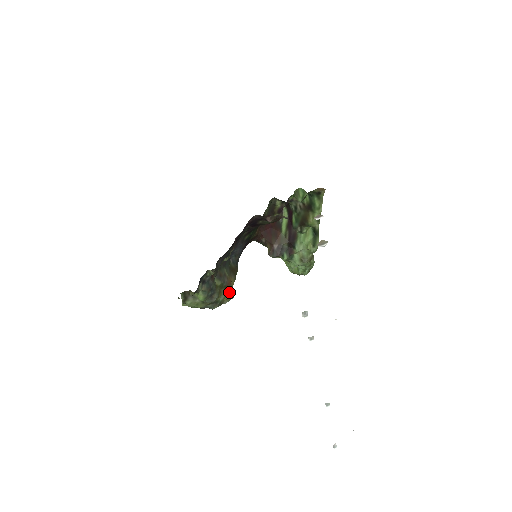
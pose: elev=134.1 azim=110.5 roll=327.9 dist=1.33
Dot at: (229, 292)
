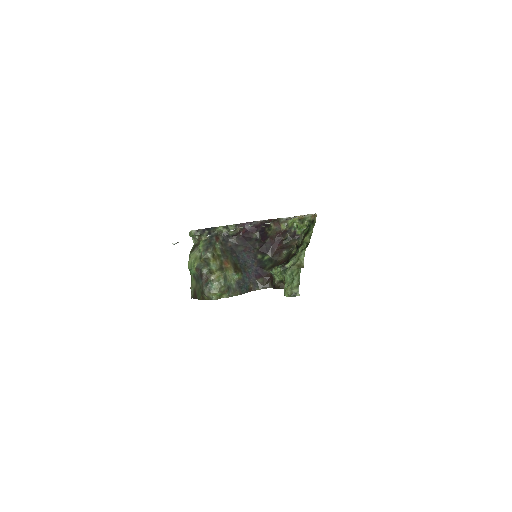
Dot at: (222, 269)
